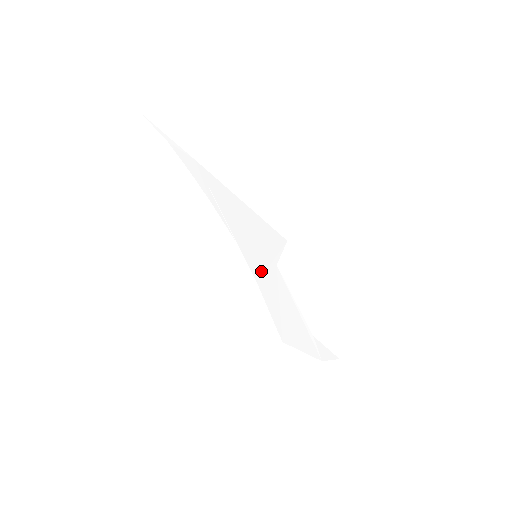
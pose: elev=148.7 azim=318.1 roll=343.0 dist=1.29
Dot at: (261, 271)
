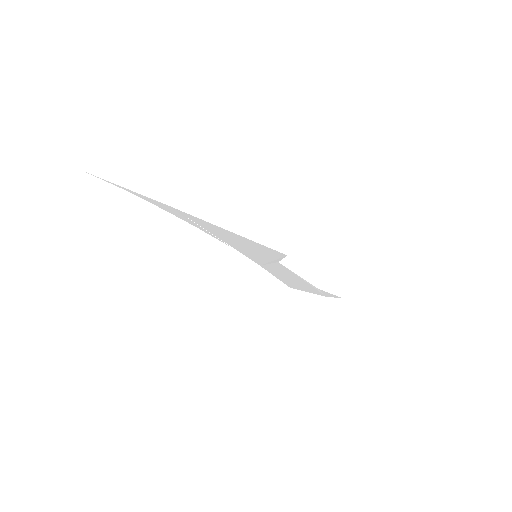
Dot at: (263, 262)
